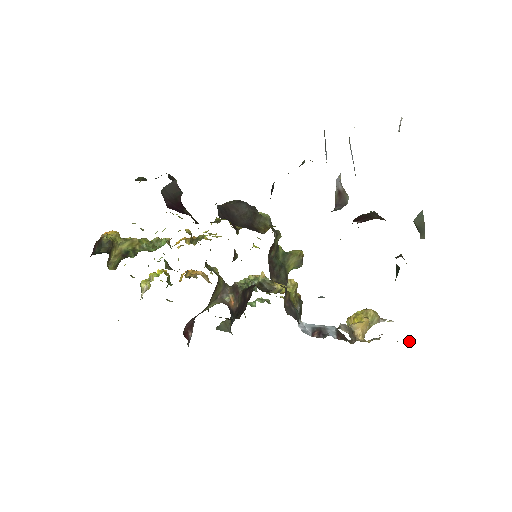
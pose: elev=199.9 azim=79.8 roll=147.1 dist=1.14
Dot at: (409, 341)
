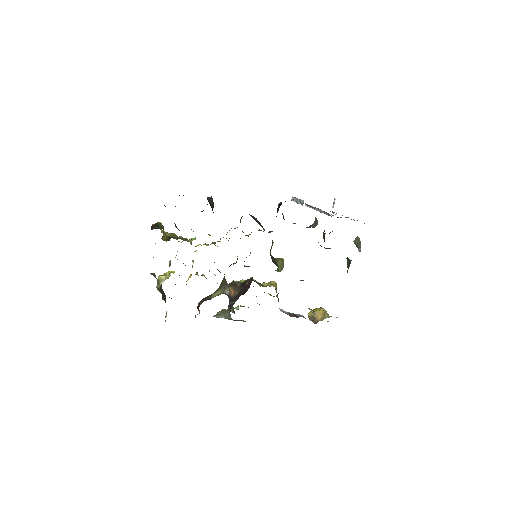
Dot at: occluded
